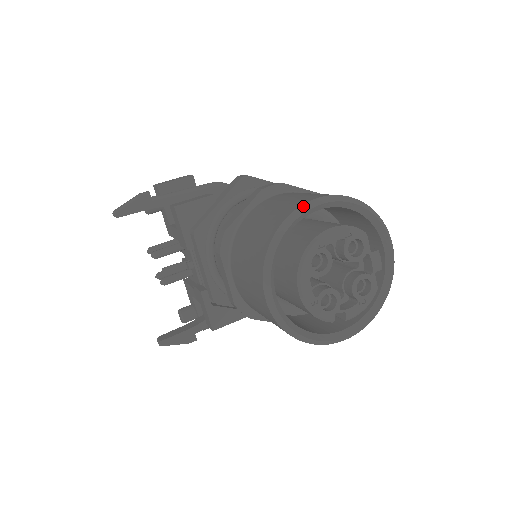
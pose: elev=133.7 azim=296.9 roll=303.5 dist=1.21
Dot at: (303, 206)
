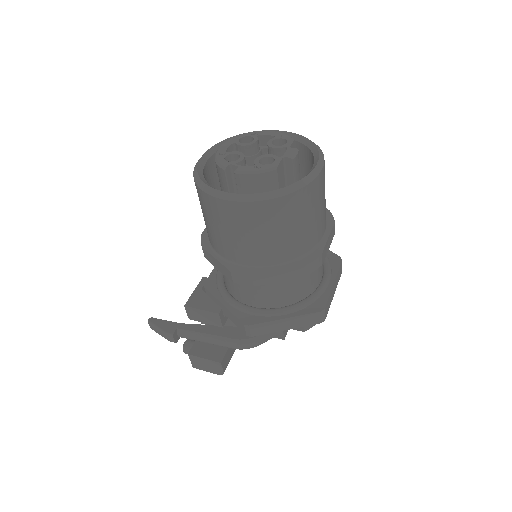
Dot at: occluded
